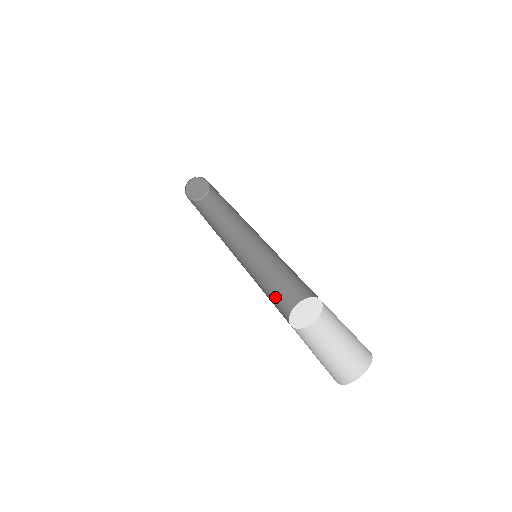
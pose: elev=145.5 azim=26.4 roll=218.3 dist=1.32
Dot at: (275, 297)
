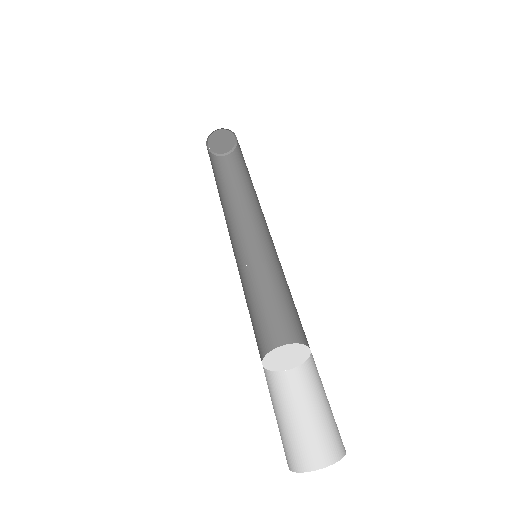
Dot at: (249, 311)
